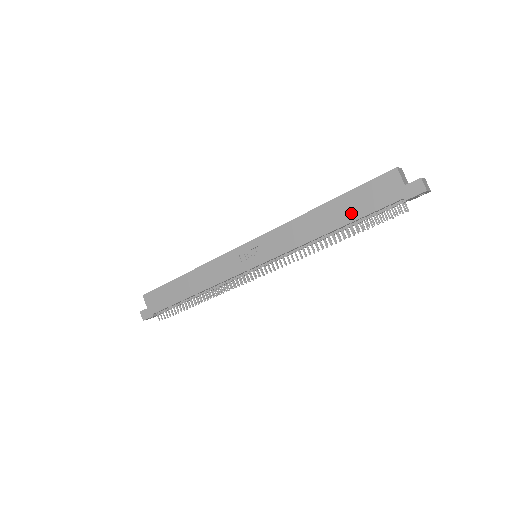
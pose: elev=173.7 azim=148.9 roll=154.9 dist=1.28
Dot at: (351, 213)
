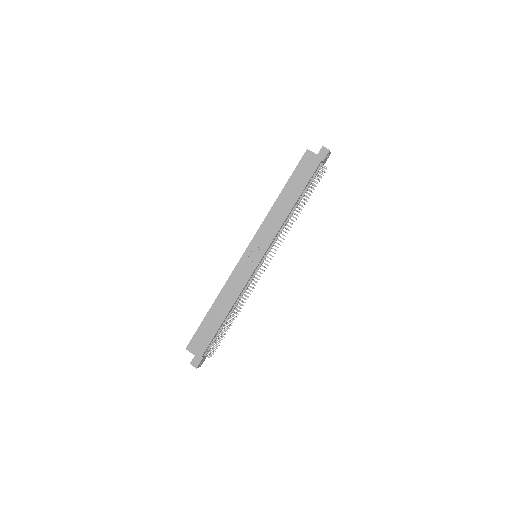
Dot at: (299, 187)
